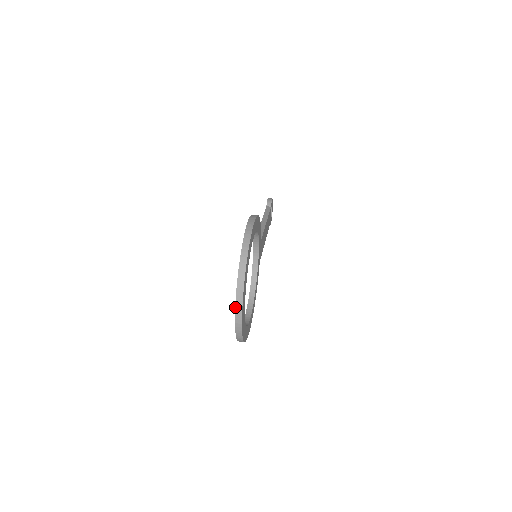
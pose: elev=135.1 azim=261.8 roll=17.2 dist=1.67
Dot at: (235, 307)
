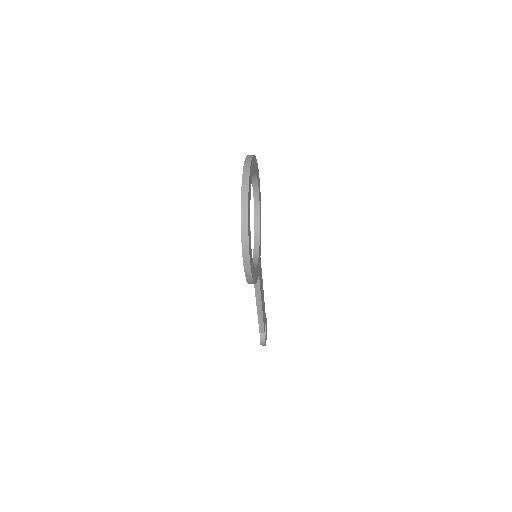
Dot at: (244, 162)
